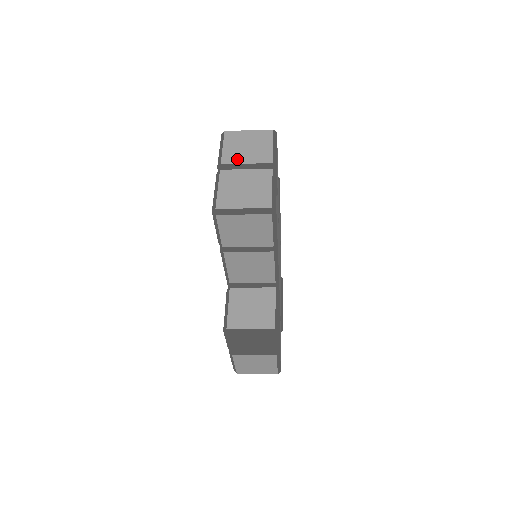
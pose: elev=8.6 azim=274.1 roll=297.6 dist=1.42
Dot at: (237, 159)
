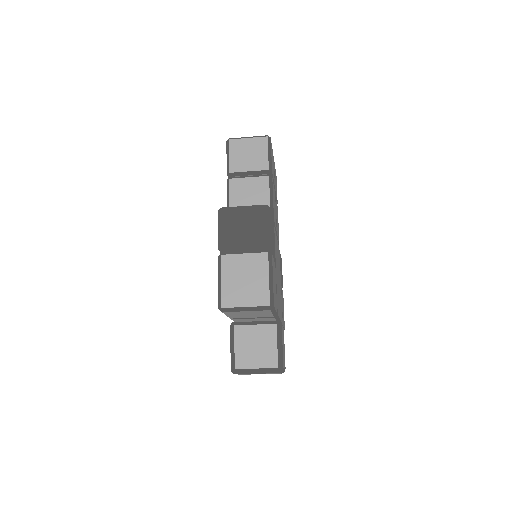
Dot at: occluded
